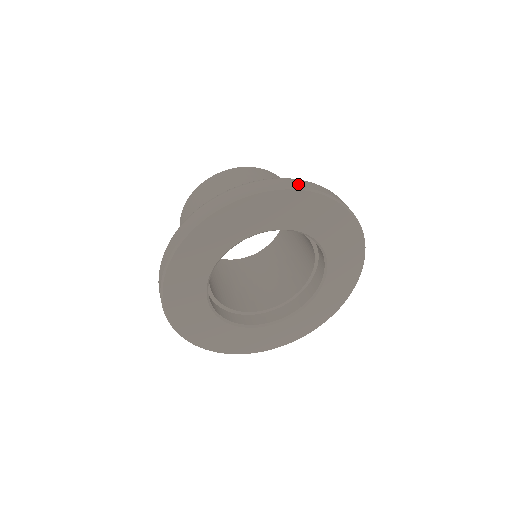
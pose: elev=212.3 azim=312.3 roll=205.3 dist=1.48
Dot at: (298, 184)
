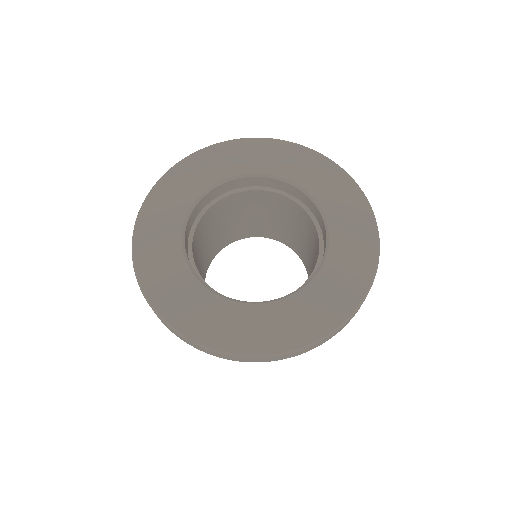
Dot at: occluded
